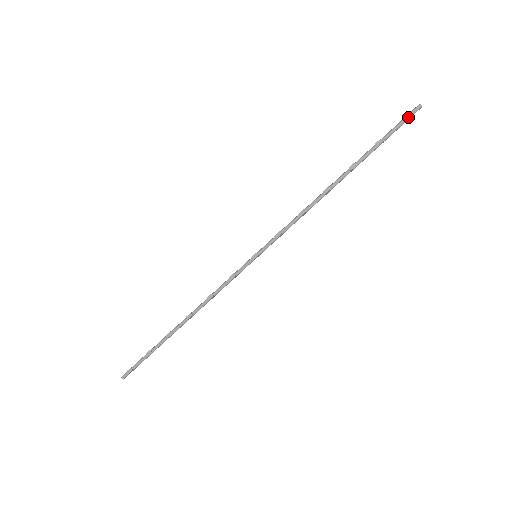
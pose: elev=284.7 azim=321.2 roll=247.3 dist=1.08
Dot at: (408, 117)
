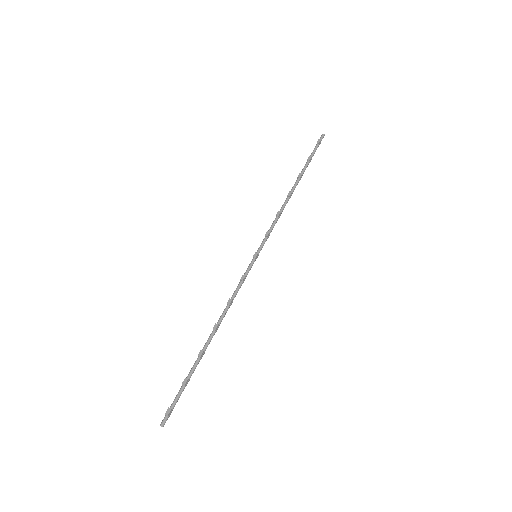
Dot at: (319, 141)
